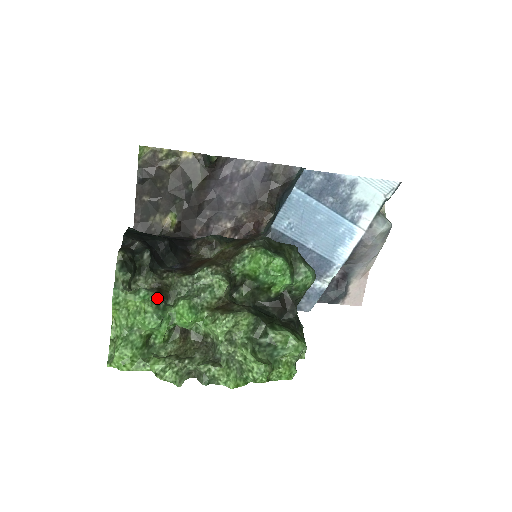
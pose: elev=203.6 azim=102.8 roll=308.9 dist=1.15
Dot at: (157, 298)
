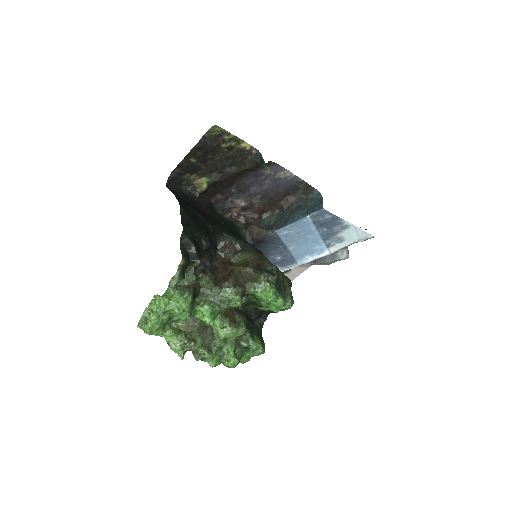
Dot at: (193, 300)
